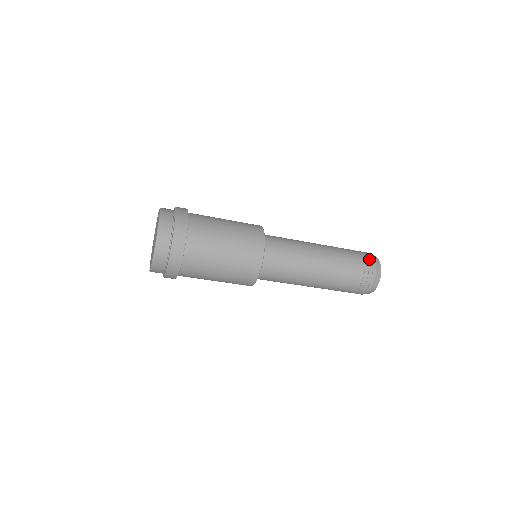
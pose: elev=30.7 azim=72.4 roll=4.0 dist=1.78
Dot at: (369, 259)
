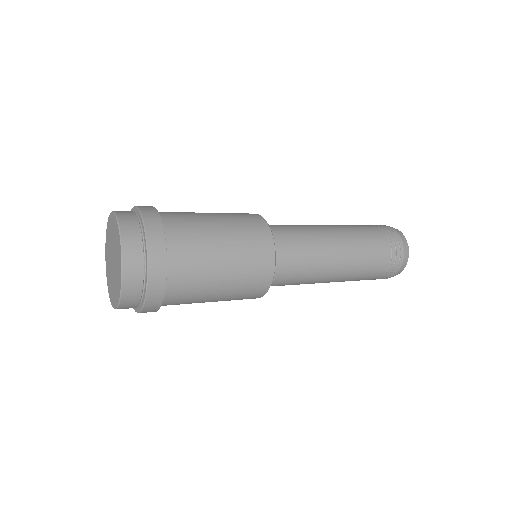
Dot at: (386, 227)
